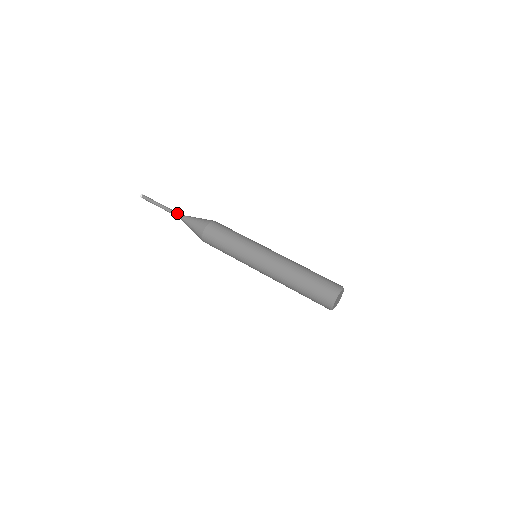
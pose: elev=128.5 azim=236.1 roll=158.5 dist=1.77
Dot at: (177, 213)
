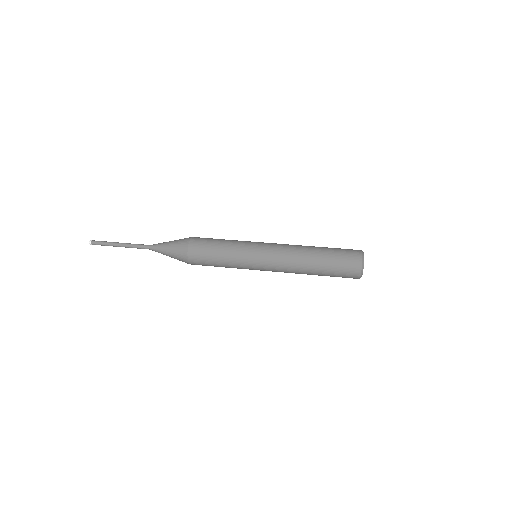
Dot at: (144, 246)
